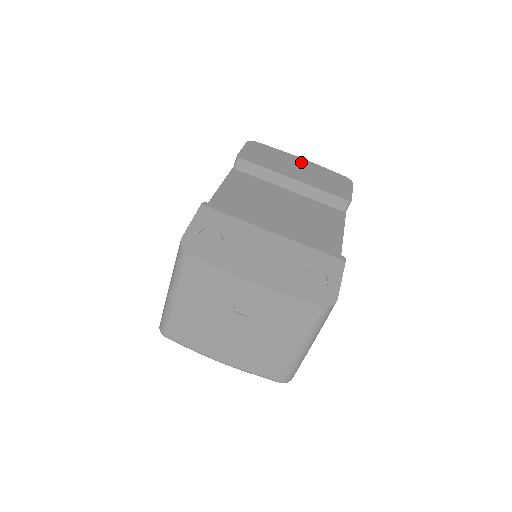
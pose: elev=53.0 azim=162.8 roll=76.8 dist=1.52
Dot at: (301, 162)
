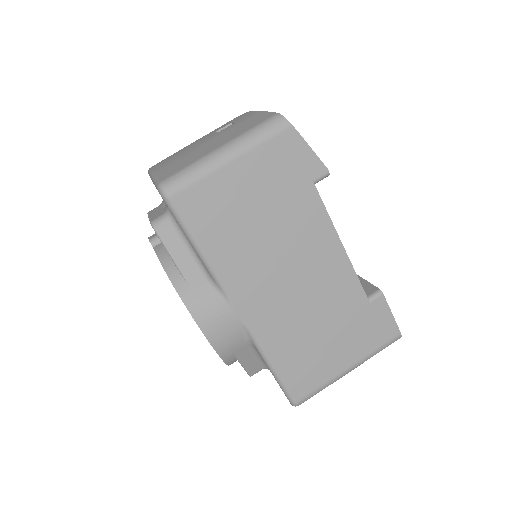
Dot at: occluded
